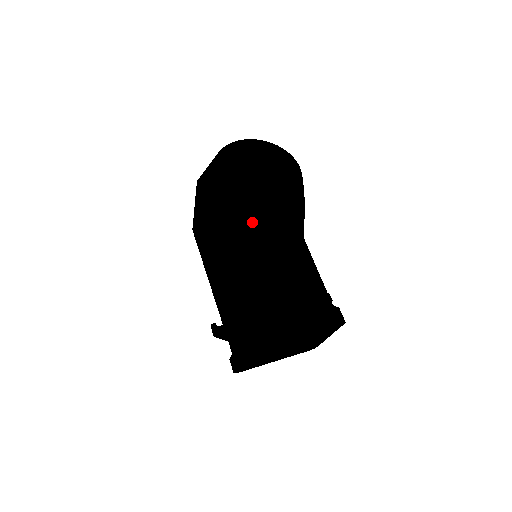
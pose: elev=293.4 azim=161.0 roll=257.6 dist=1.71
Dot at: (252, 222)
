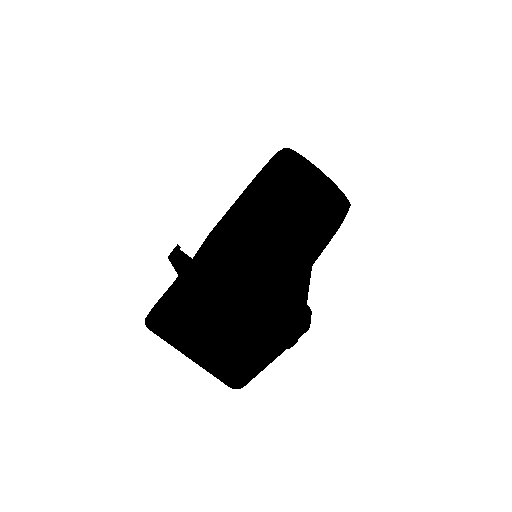
Dot at: (289, 188)
